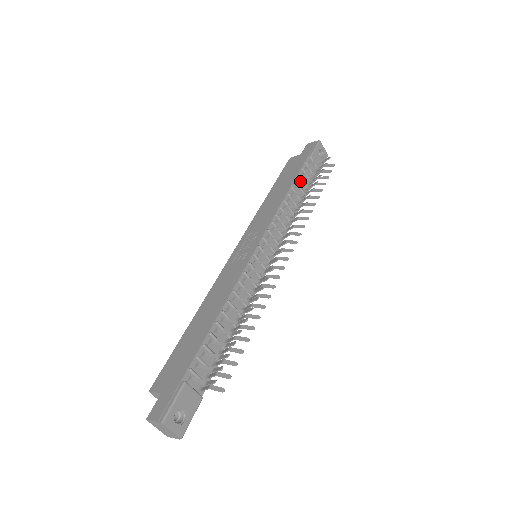
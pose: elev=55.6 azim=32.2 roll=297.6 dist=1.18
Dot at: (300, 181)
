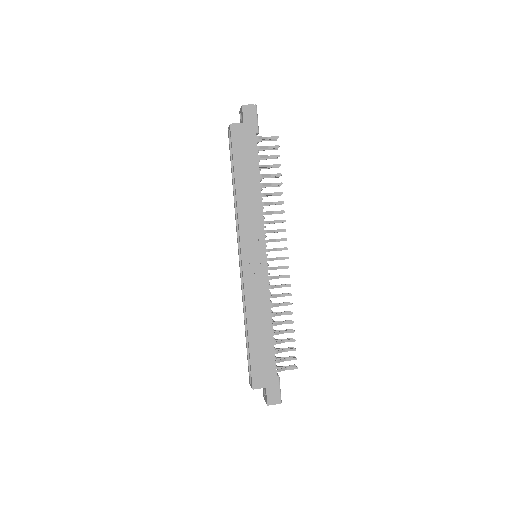
Dot at: (258, 164)
